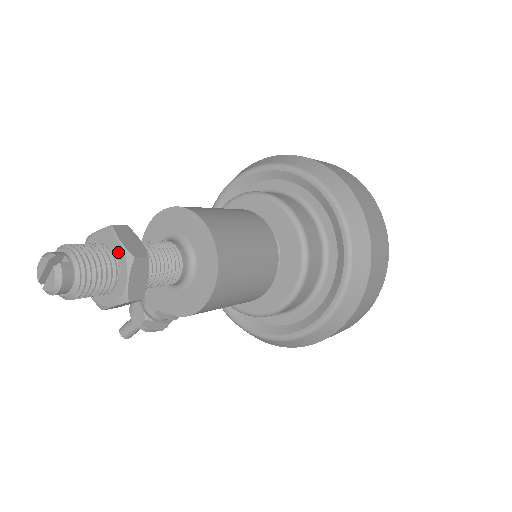
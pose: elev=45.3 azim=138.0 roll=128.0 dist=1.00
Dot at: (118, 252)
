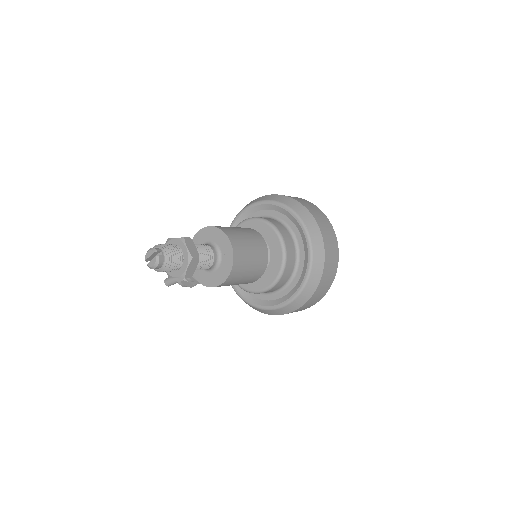
Dot at: (185, 253)
